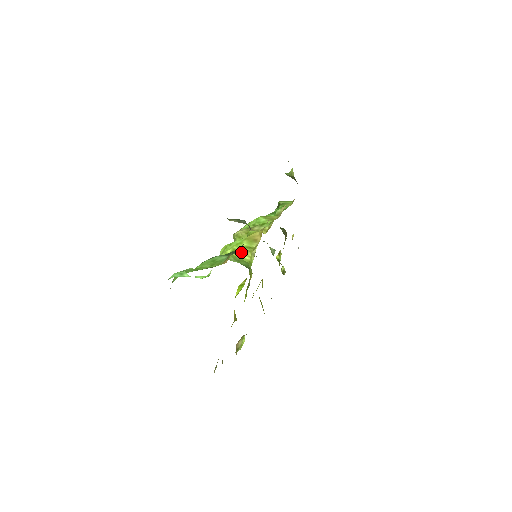
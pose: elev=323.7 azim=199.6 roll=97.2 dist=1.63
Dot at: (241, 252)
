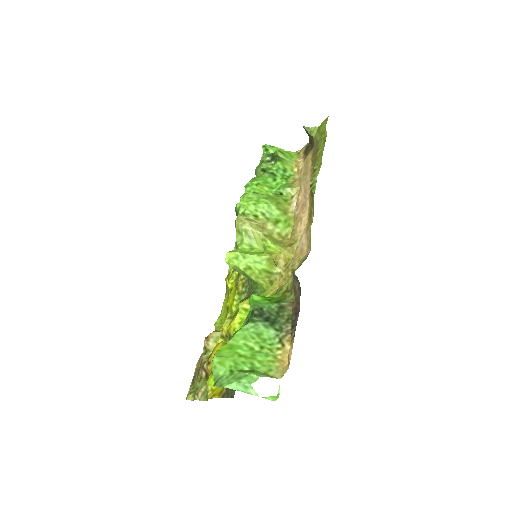
Dot at: (258, 275)
